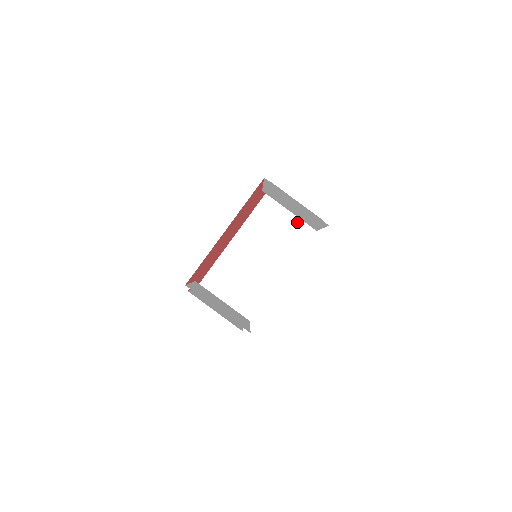
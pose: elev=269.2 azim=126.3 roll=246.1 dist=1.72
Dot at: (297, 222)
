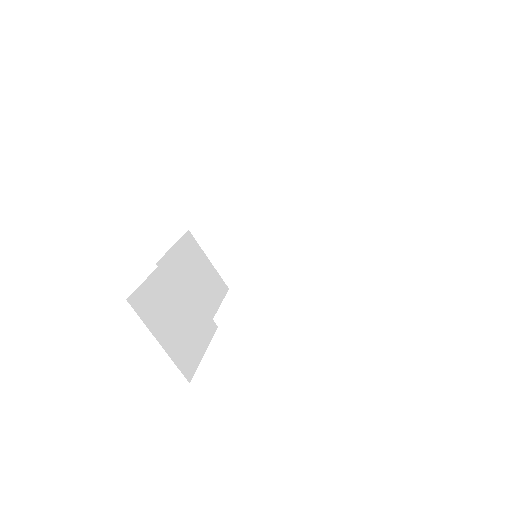
Dot at: (342, 207)
